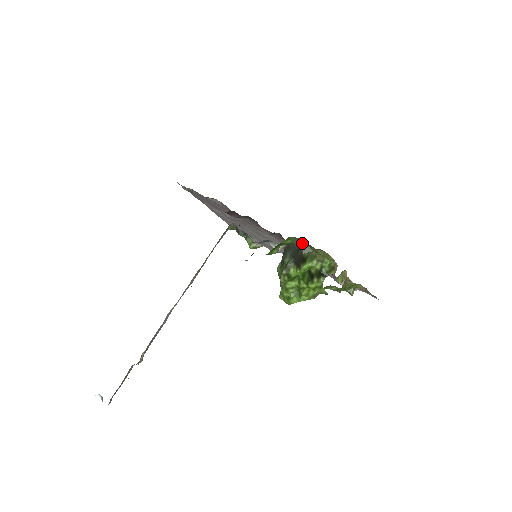
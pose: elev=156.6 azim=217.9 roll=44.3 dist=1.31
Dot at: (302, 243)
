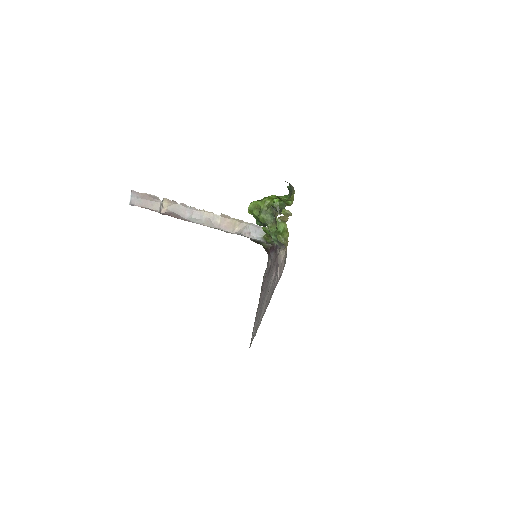
Dot at: occluded
